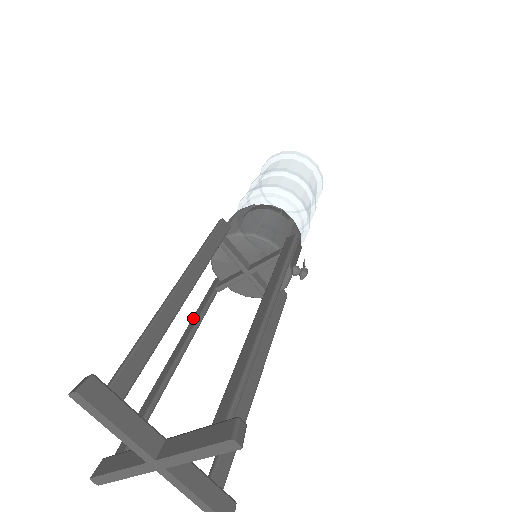
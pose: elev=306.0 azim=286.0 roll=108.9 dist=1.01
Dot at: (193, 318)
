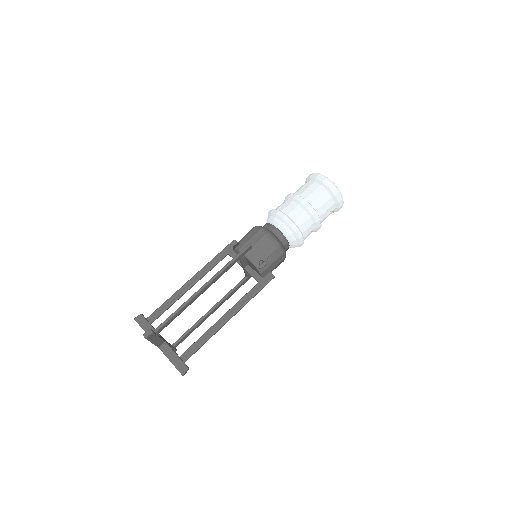
Dot at: occluded
